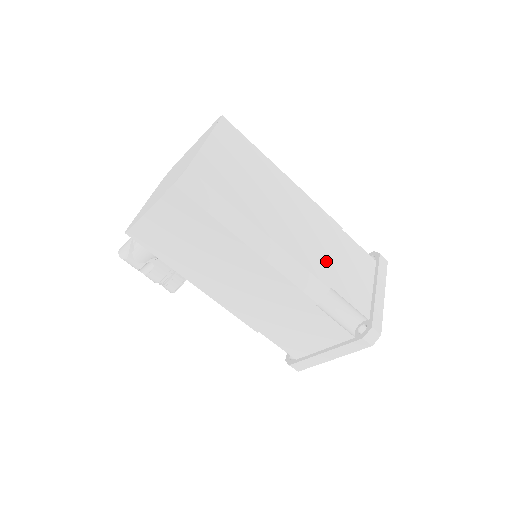
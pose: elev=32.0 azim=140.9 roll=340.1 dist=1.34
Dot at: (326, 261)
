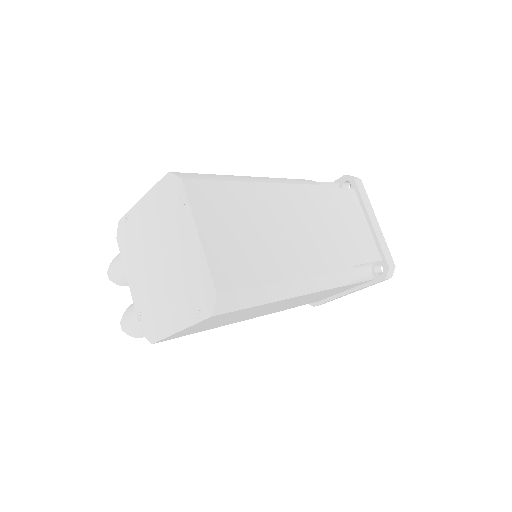
Dot at: (336, 243)
